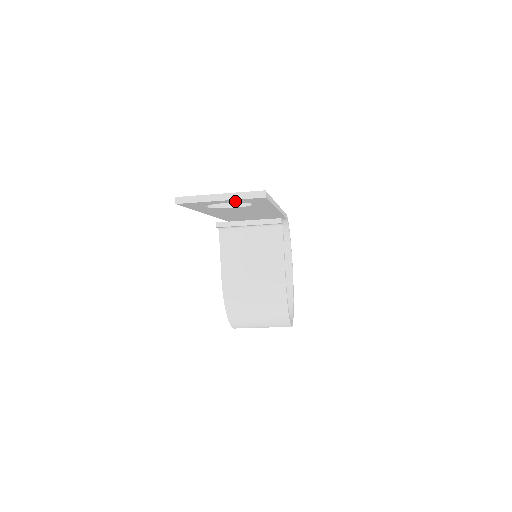
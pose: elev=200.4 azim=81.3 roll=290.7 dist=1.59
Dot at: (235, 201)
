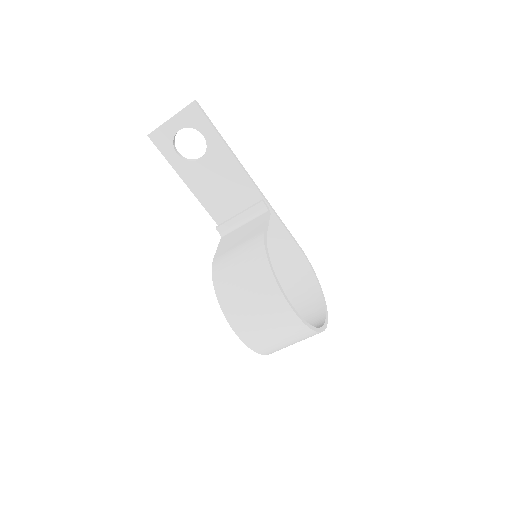
Dot at: (183, 122)
